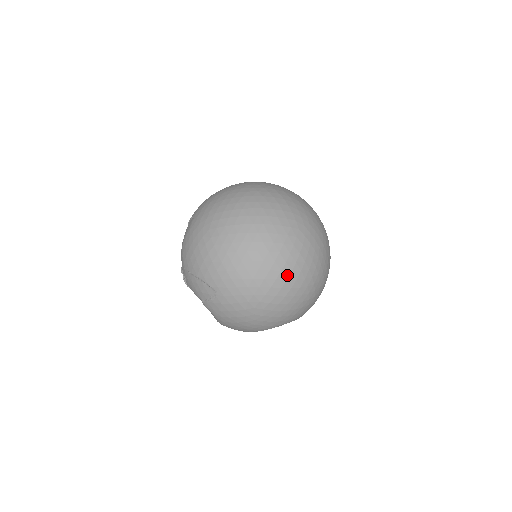
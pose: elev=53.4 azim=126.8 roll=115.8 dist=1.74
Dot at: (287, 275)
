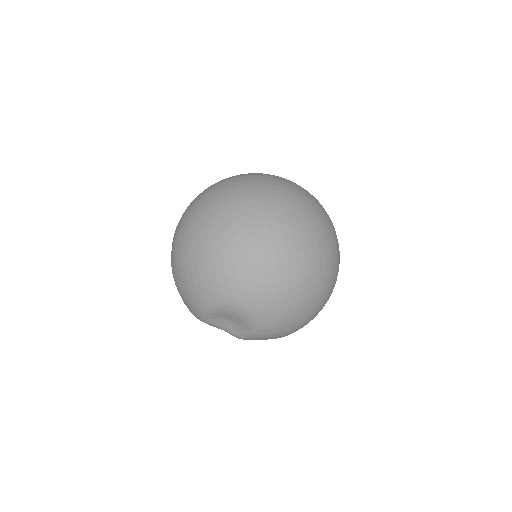
Dot at: (216, 223)
